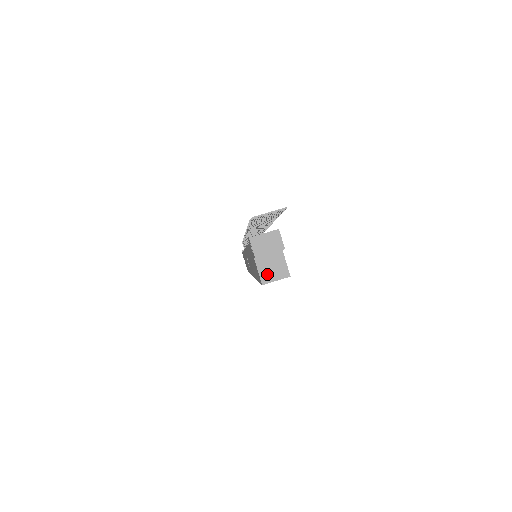
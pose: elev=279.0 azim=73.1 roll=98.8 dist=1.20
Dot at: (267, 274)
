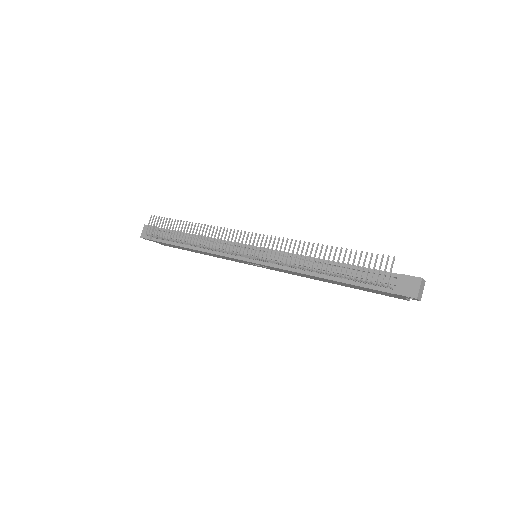
Dot at: occluded
